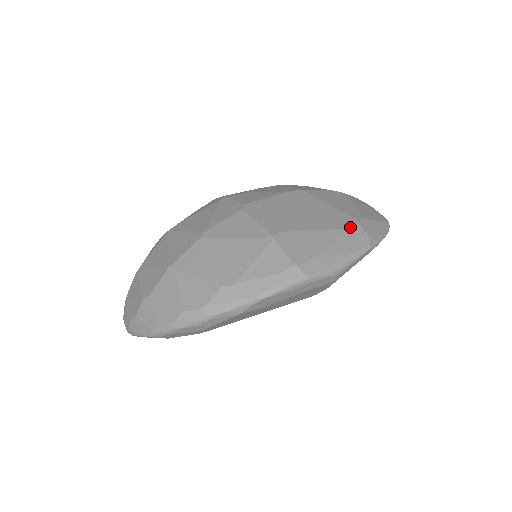
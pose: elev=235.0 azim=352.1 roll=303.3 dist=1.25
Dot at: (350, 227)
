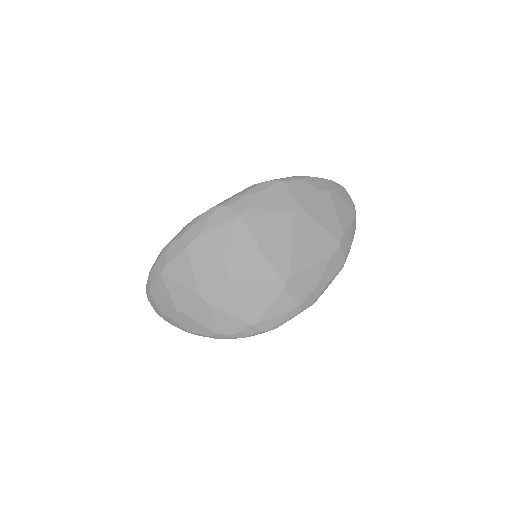
Dot at: (334, 253)
